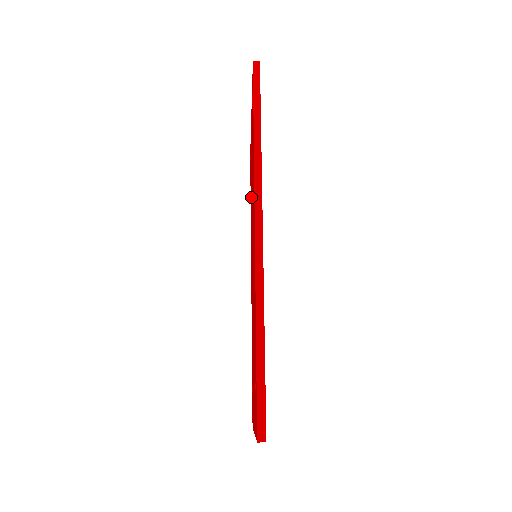
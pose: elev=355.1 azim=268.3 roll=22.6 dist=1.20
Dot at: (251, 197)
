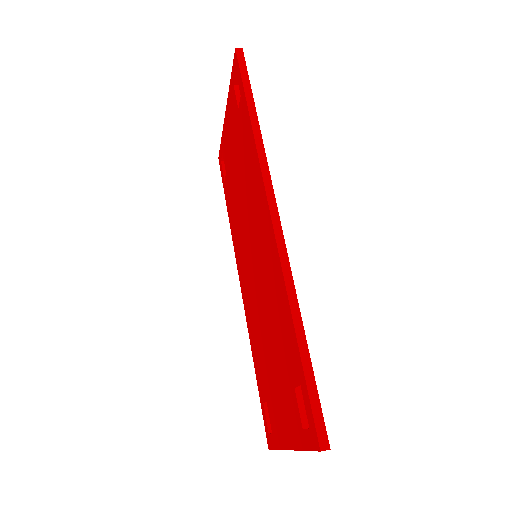
Dot at: (234, 198)
